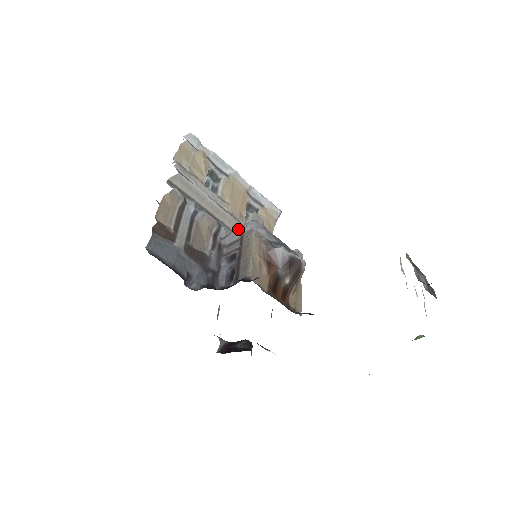
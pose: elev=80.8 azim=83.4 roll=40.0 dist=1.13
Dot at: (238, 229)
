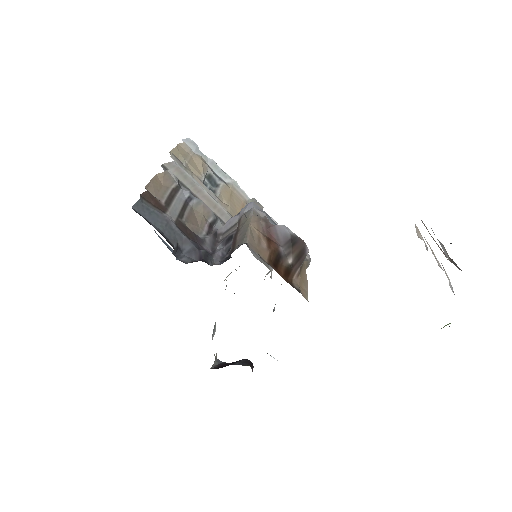
Dot at: (235, 215)
